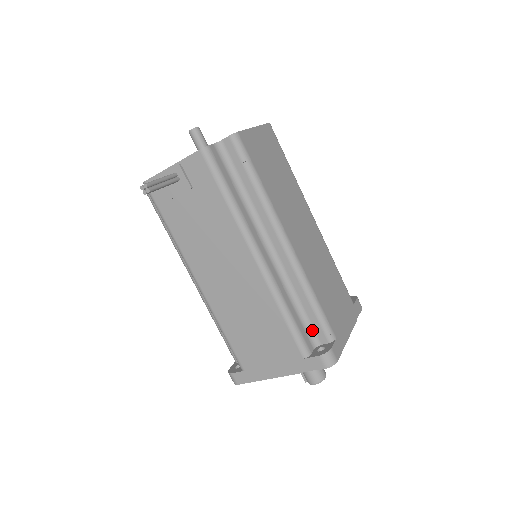
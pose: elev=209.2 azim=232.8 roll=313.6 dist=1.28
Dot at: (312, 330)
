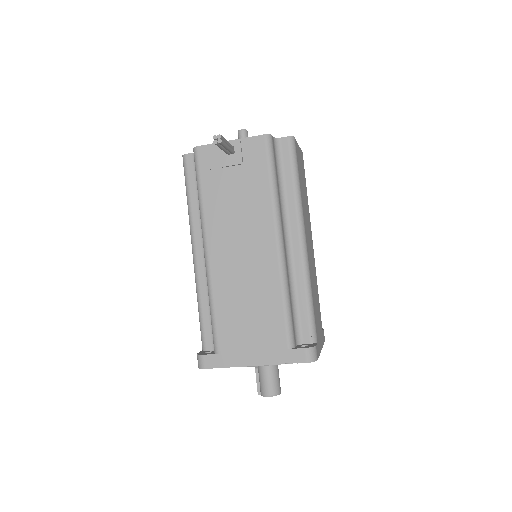
Dot at: (299, 327)
